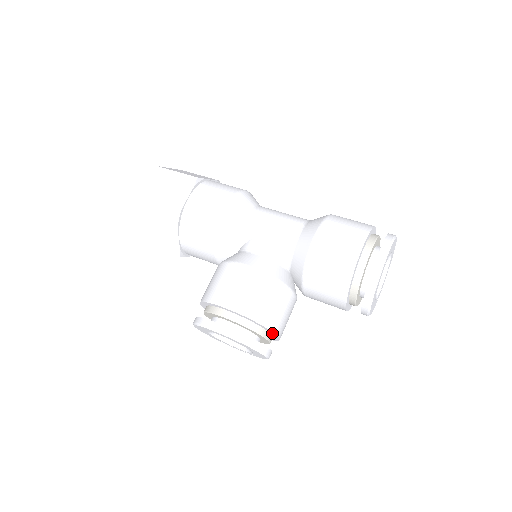
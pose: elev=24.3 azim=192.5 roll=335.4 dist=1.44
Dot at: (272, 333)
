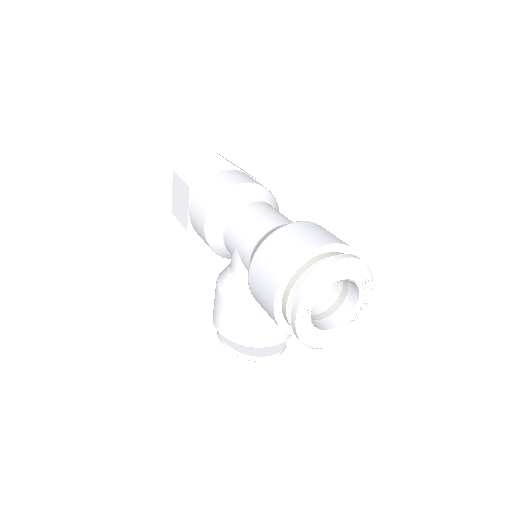
Dot at: (262, 344)
